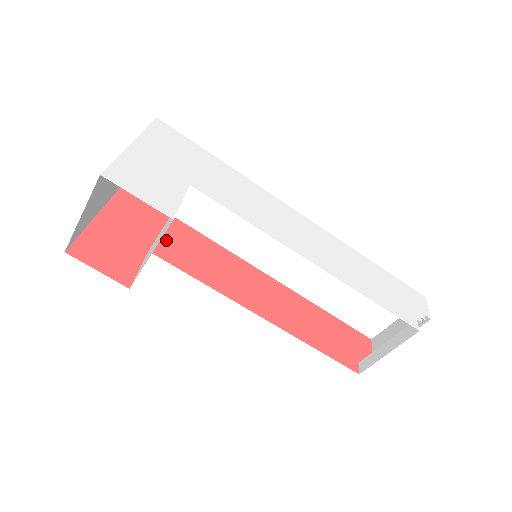
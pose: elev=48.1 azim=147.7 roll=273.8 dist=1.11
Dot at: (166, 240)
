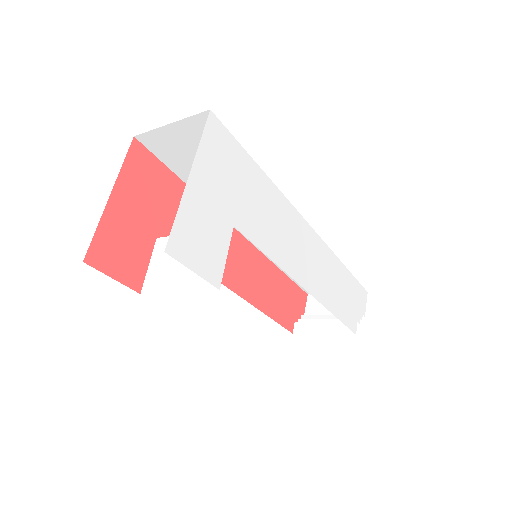
Dot at: (172, 217)
